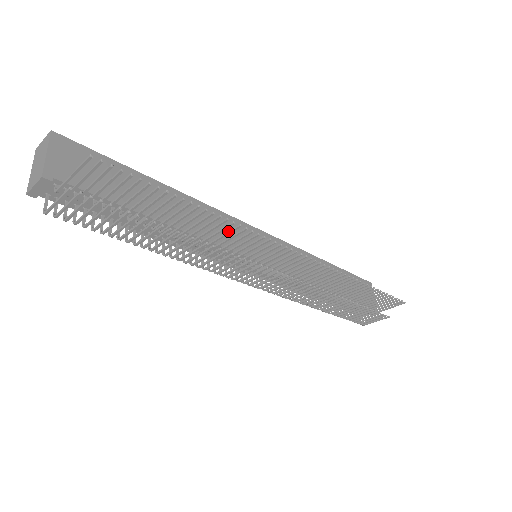
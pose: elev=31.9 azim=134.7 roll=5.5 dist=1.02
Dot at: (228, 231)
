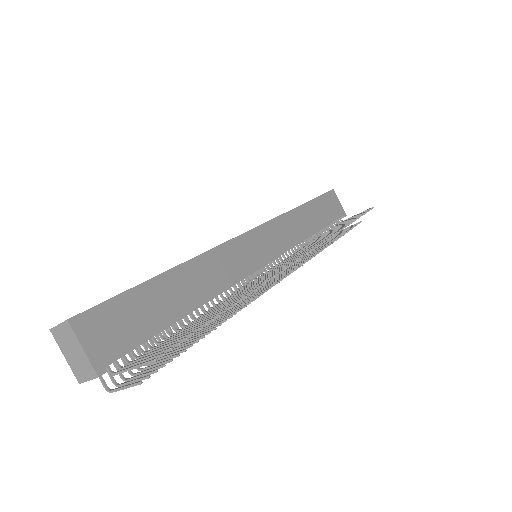
Dot at: occluded
